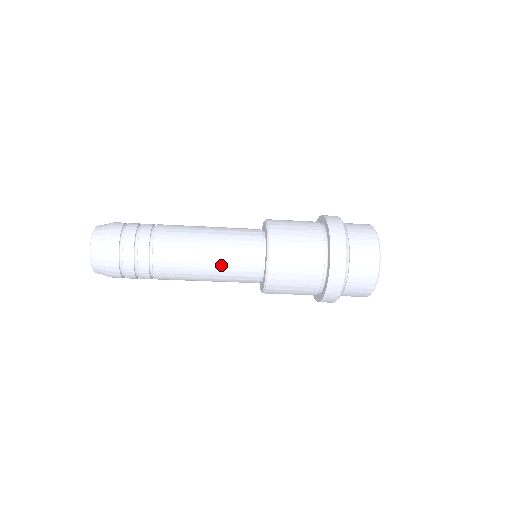
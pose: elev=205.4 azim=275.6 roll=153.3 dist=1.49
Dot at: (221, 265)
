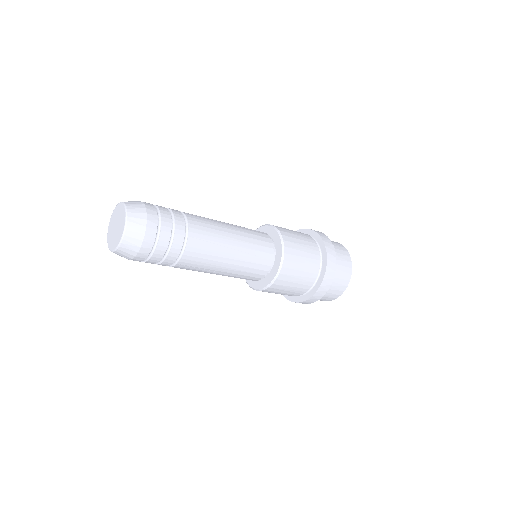
Dot at: (239, 266)
